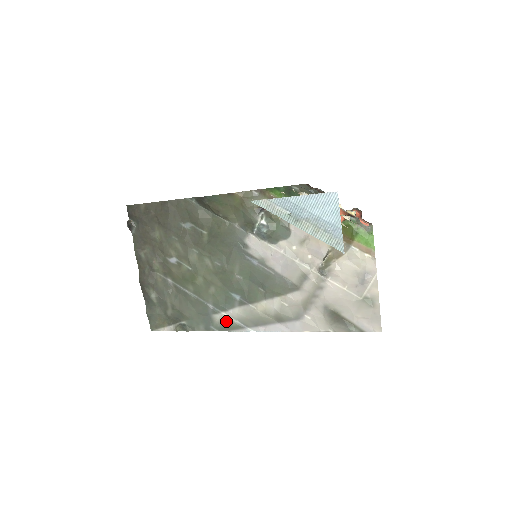
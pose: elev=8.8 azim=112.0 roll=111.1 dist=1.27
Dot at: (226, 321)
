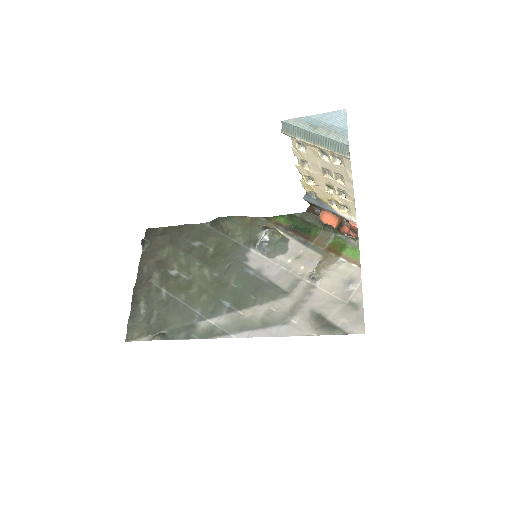
Dot at: (210, 328)
